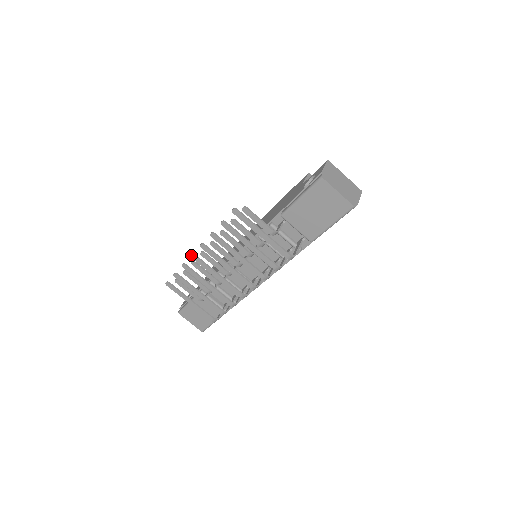
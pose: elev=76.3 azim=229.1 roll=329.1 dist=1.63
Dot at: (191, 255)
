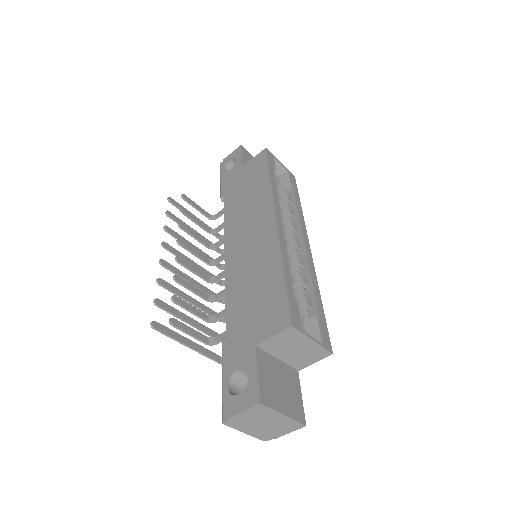
Dot at: (161, 244)
